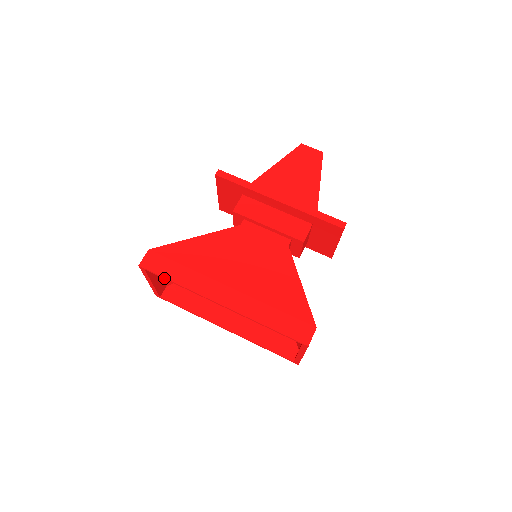
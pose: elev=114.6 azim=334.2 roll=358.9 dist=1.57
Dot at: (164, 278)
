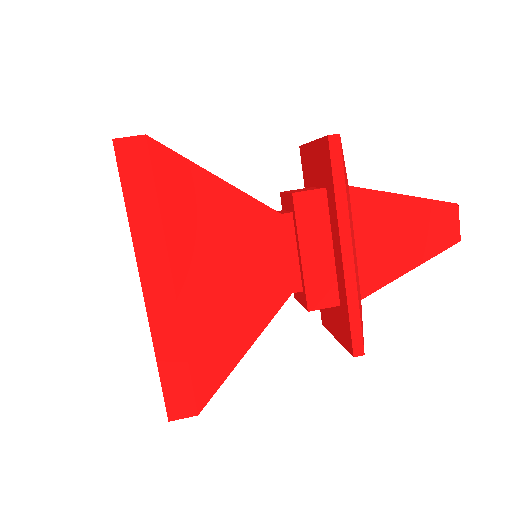
Dot at: (123, 188)
